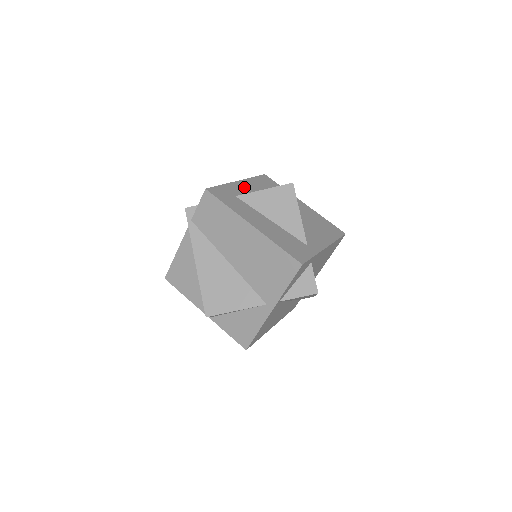
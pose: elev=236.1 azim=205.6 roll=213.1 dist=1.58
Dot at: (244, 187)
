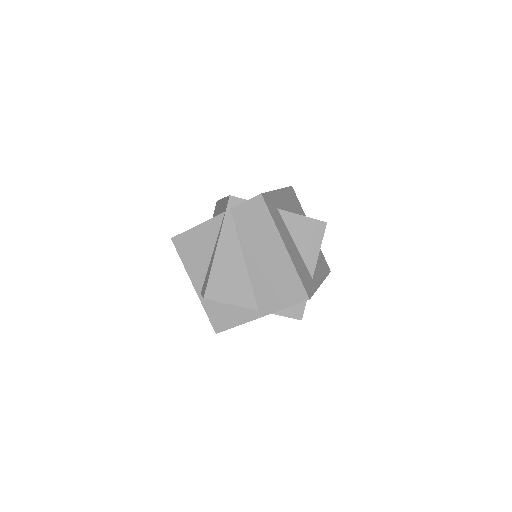
Dot at: (282, 198)
